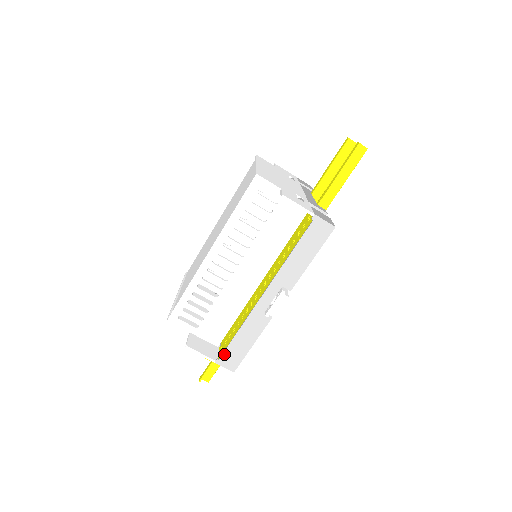
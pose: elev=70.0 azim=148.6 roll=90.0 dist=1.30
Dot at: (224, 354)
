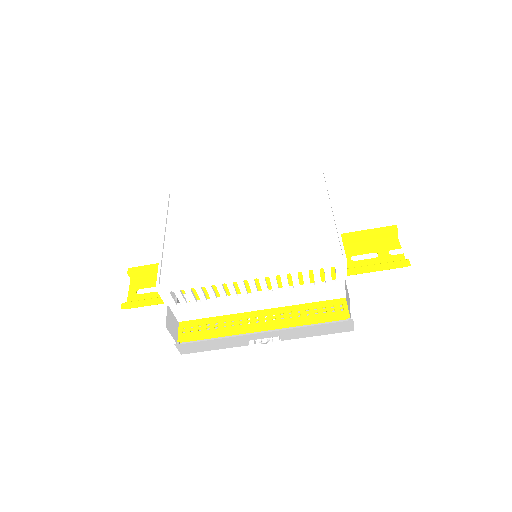
Dot at: (188, 344)
